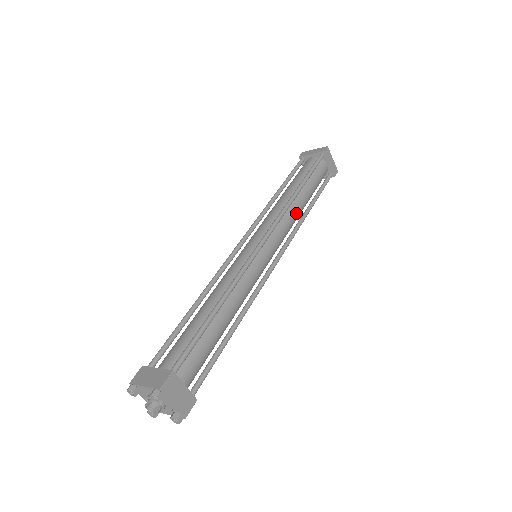
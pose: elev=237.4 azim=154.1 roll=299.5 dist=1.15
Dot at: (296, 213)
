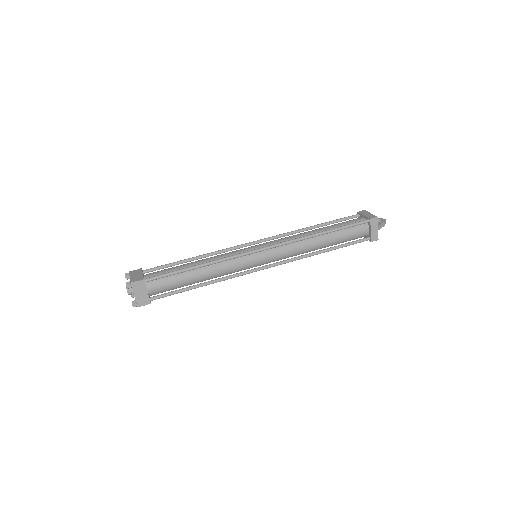
Dot at: (307, 247)
